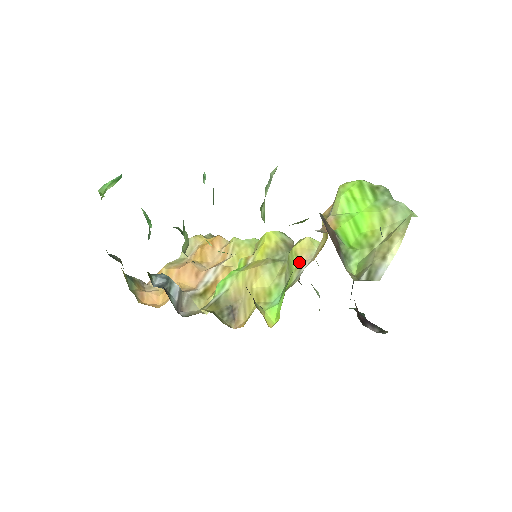
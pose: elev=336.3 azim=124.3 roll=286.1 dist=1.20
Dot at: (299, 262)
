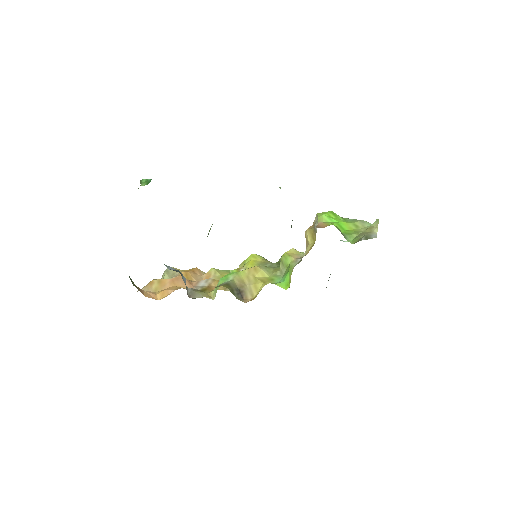
Dot at: (294, 258)
